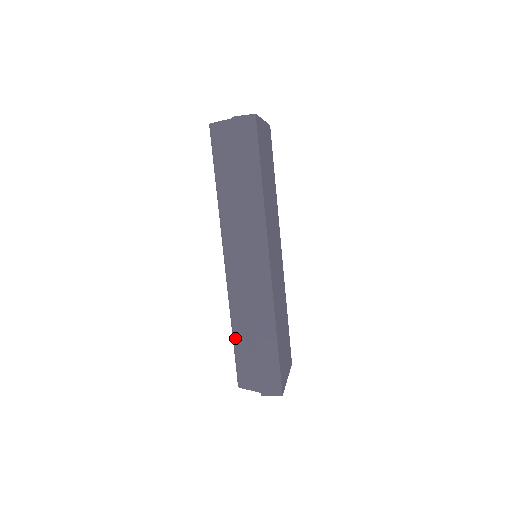
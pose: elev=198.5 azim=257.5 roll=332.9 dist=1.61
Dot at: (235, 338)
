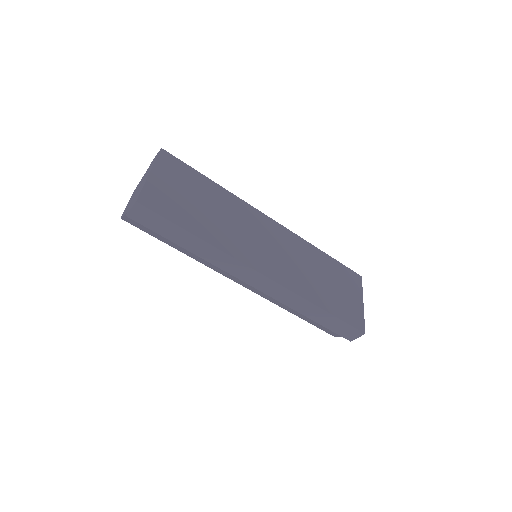
Dot at: occluded
